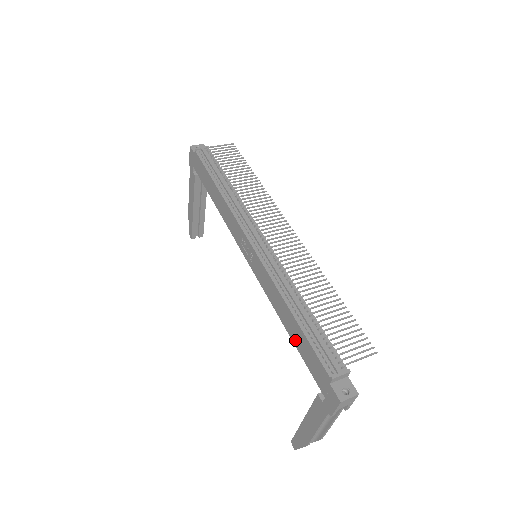
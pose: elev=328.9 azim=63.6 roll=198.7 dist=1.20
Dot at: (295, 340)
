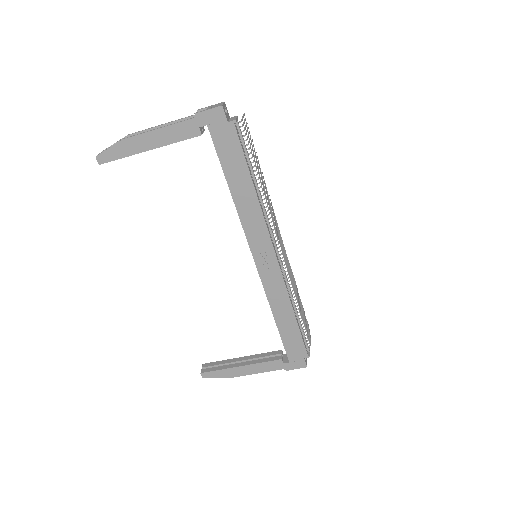
Dot at: (283, 330)
